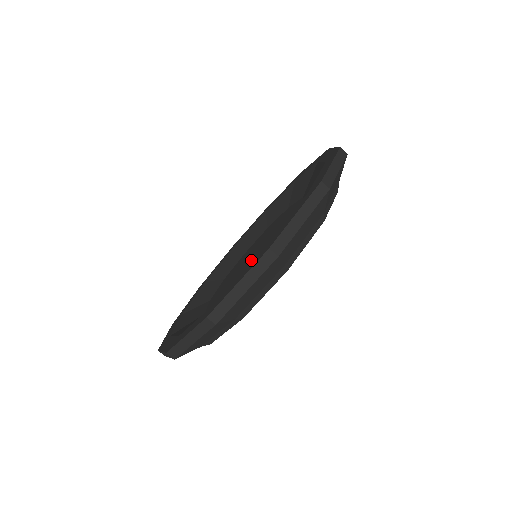
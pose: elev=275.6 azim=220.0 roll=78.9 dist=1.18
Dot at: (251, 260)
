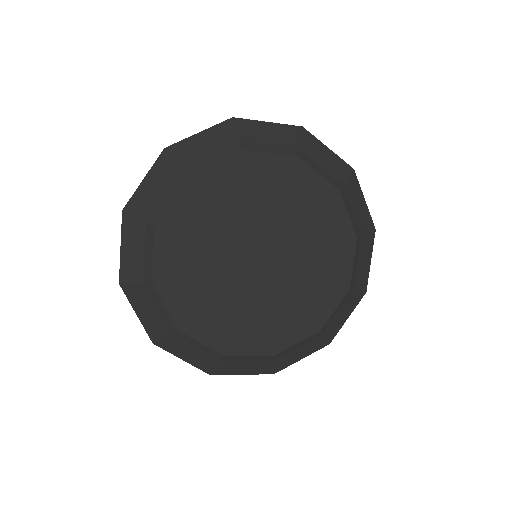
Dot at: occluded
